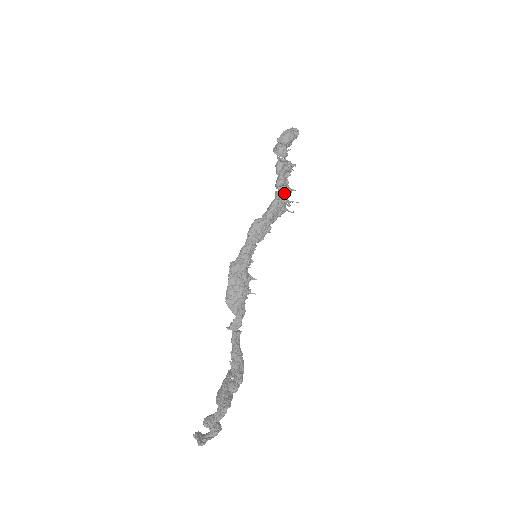
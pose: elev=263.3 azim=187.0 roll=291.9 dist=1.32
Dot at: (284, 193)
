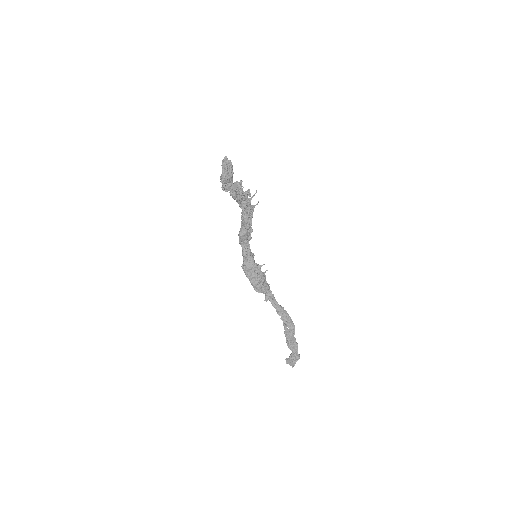
Dot at: (245, 200)
